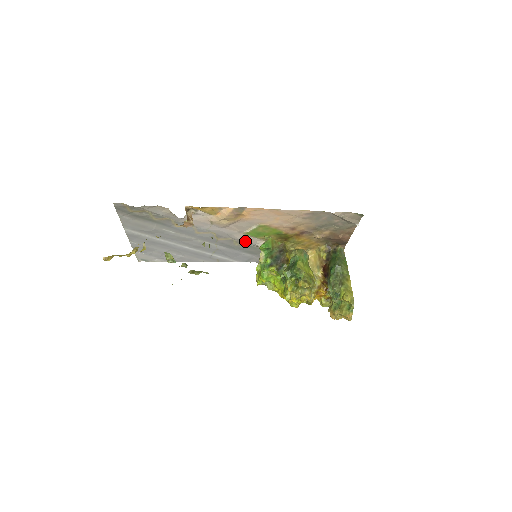
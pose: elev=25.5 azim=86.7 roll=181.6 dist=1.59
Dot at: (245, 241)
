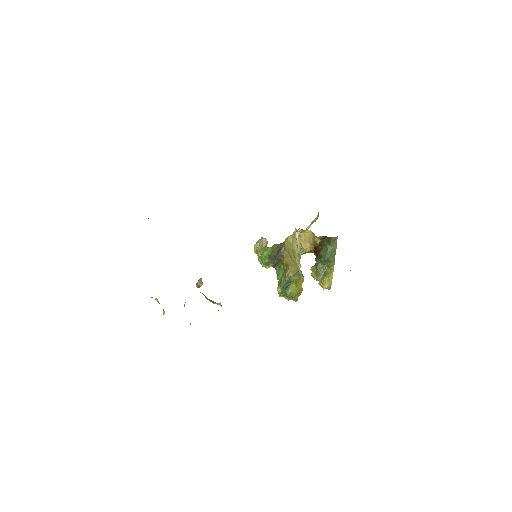
Dot at: occluded
